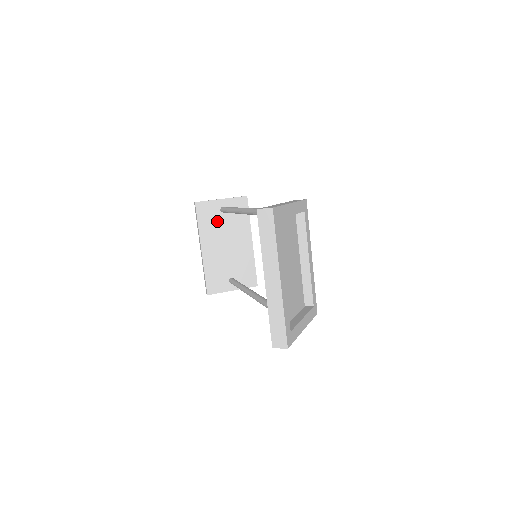
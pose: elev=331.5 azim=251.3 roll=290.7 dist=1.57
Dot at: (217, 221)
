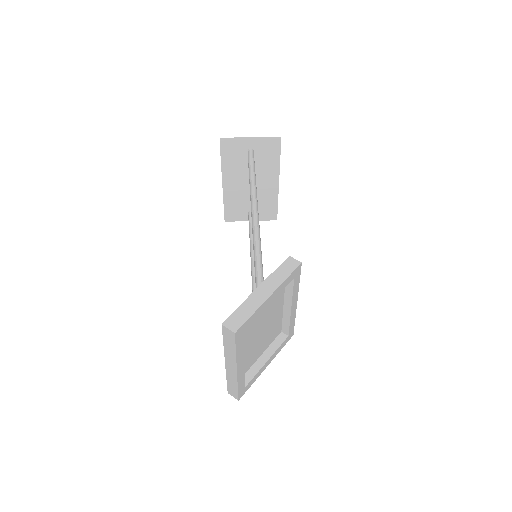
Dot at: (243, 161)
